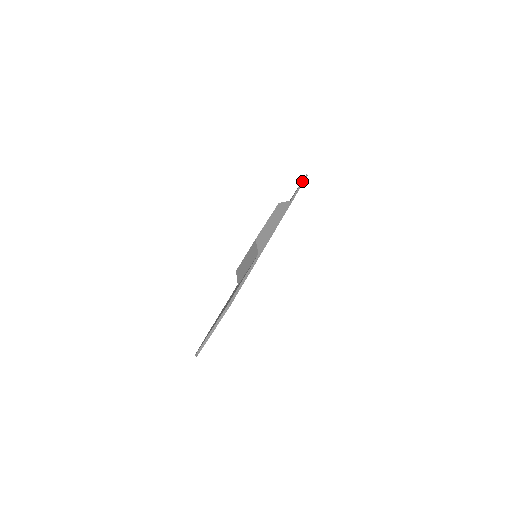
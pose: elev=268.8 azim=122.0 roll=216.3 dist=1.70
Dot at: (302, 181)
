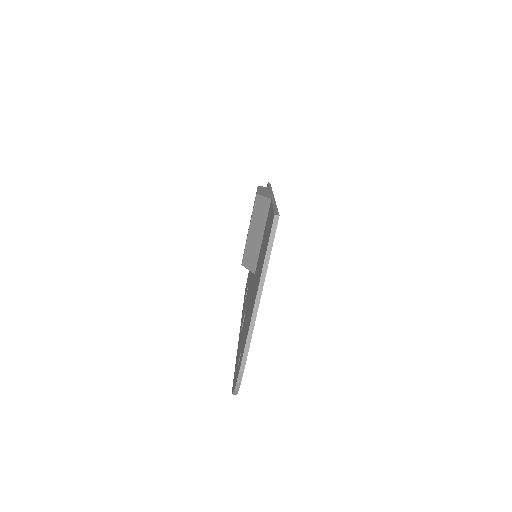
Dot at: (268, 183)
